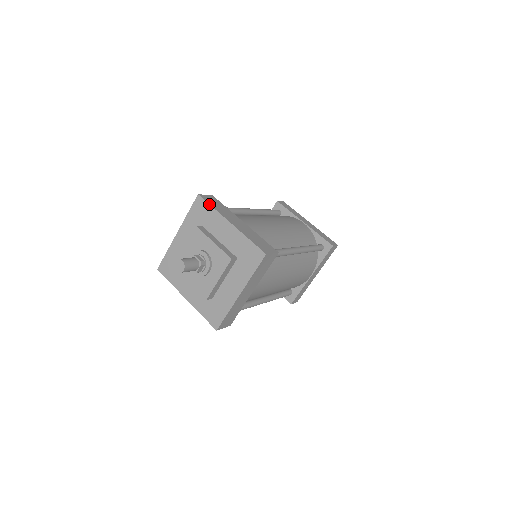
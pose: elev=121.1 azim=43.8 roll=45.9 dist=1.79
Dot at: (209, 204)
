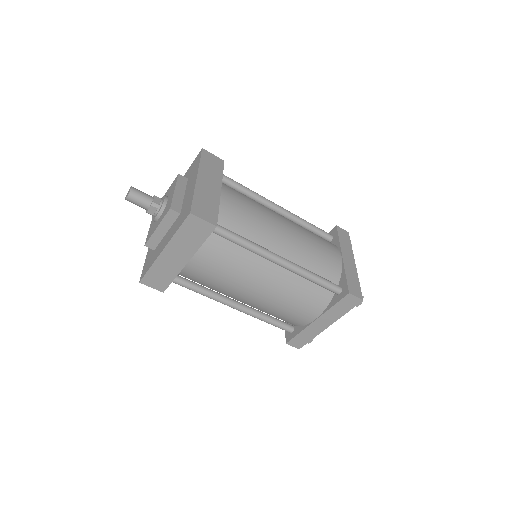
Dot at: (200, 158)
